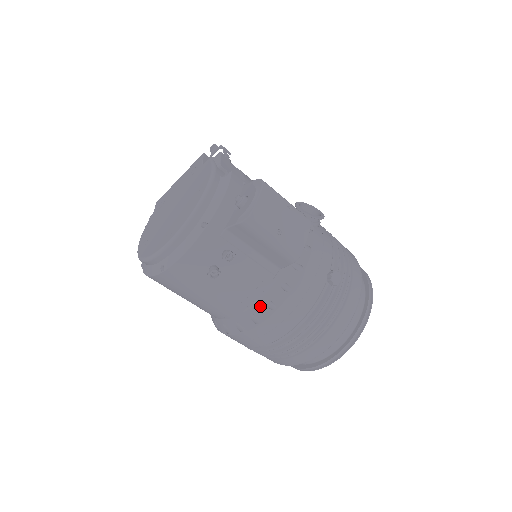
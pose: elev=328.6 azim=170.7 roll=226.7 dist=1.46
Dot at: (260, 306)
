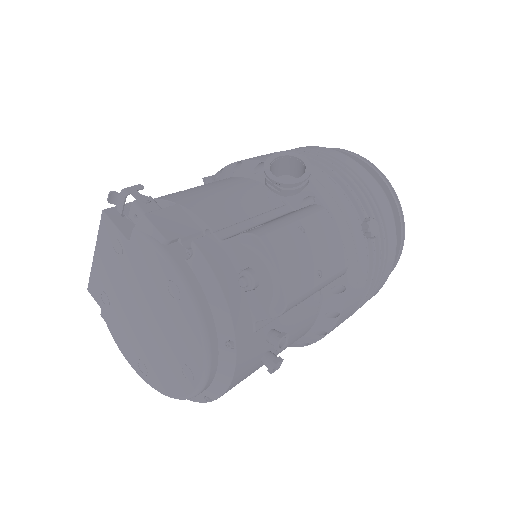
Dot at: (320, 323)
